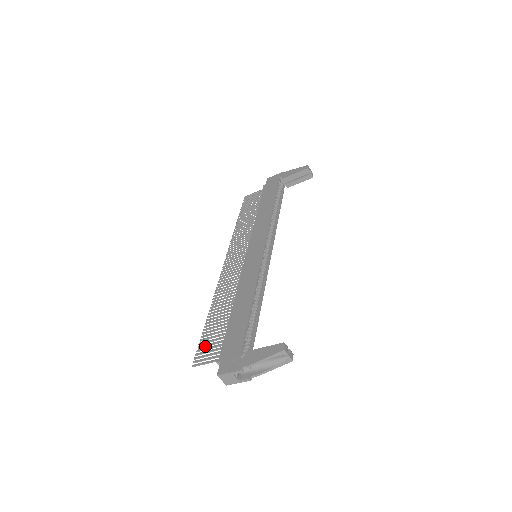
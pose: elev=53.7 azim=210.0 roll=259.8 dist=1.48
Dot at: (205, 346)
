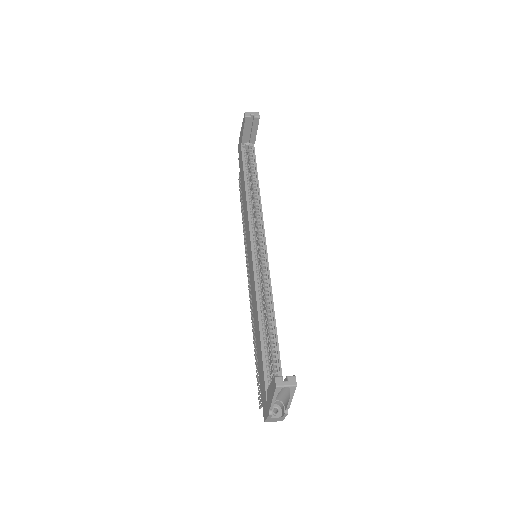
Dot at: (259, 383)
